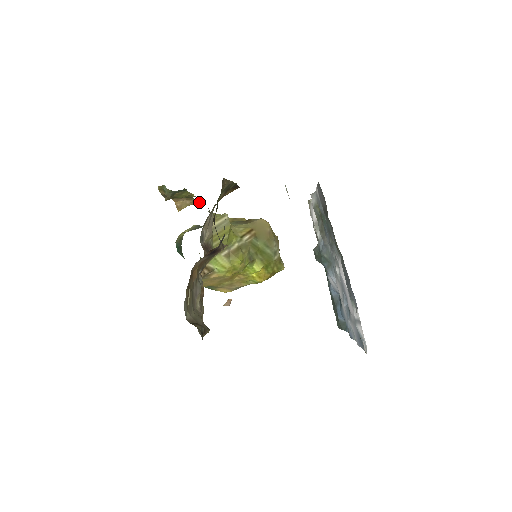
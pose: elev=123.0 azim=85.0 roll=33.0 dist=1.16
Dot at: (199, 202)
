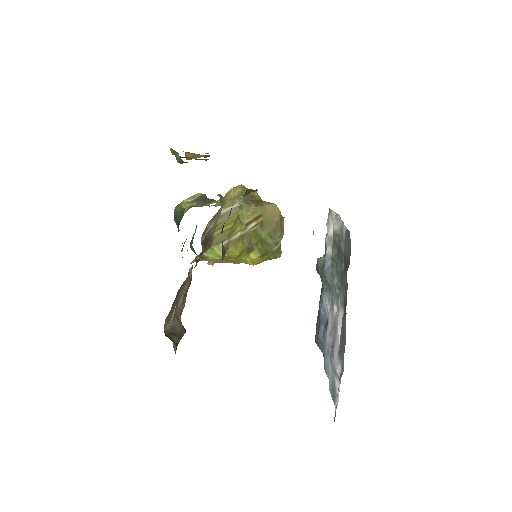
Dot at: occluded
